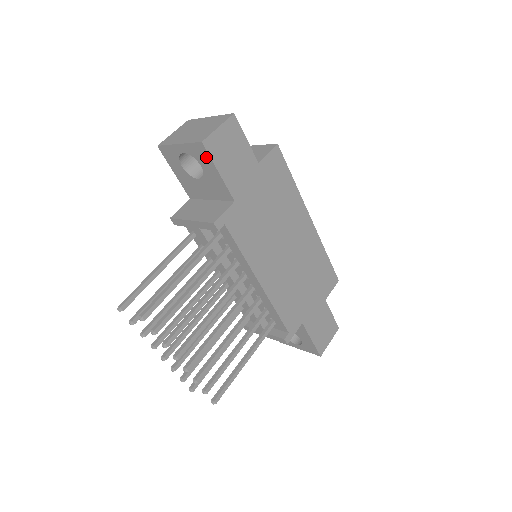
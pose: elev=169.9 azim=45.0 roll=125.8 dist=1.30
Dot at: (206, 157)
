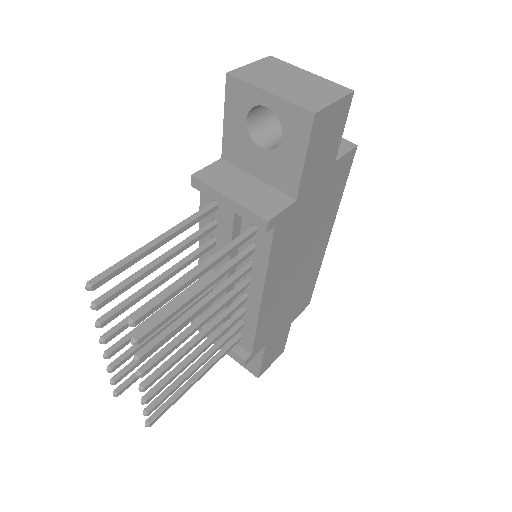
Dot at: (303, 133)
